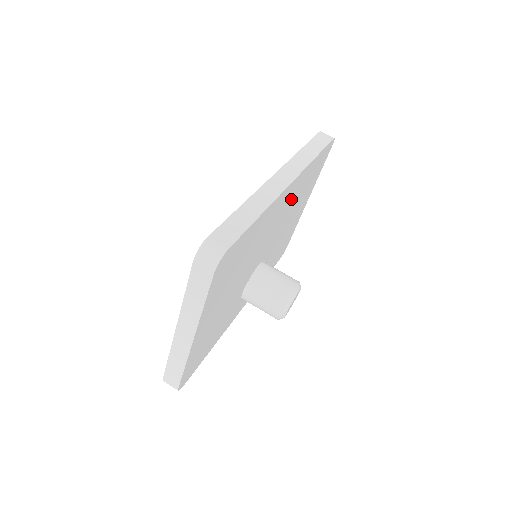
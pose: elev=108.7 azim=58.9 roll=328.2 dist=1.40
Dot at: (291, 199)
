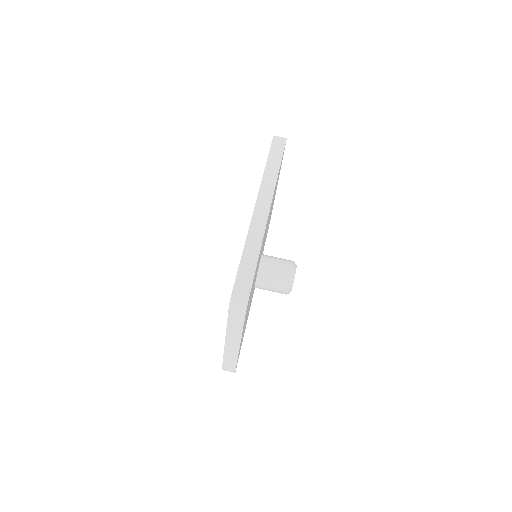
Dot at: occluded
